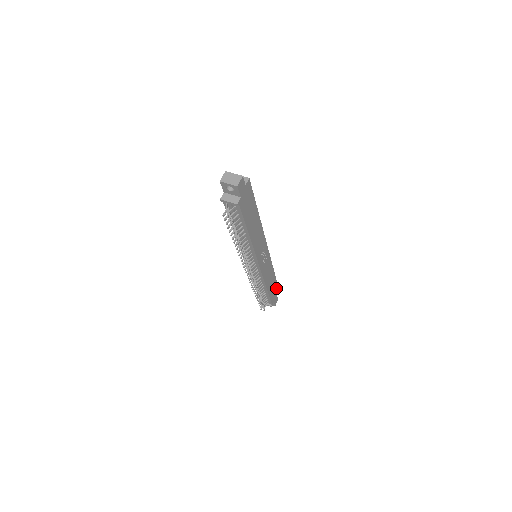
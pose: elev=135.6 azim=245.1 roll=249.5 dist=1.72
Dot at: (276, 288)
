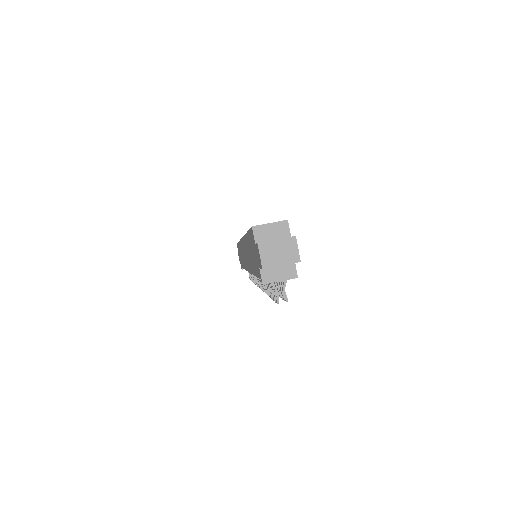
Dot at: occluded
